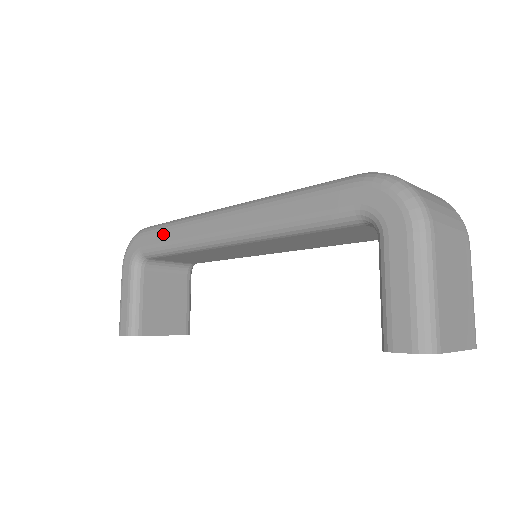
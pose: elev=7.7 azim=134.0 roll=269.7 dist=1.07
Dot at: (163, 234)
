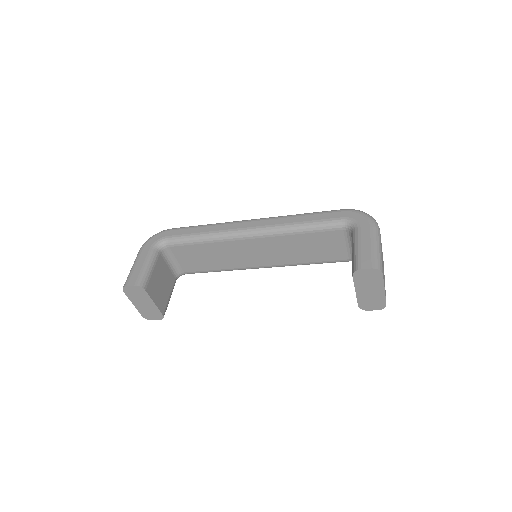
Dot at: (194, 229)
